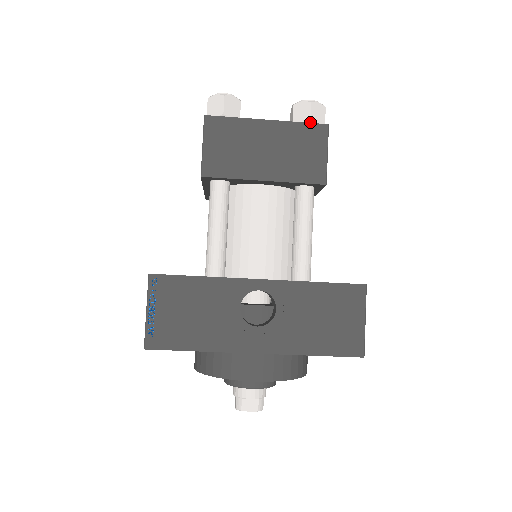
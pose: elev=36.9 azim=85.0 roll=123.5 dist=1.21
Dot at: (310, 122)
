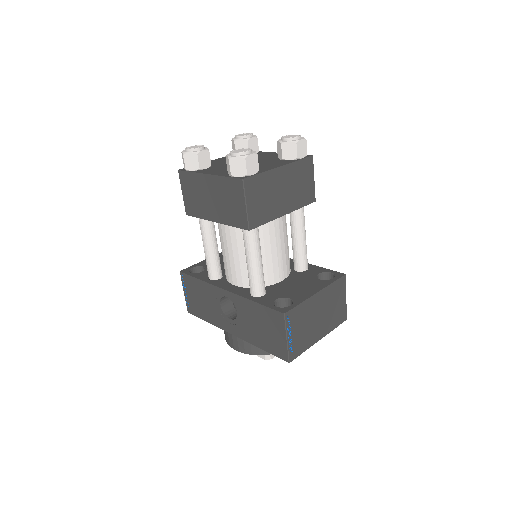
Dot at: (232, 176)
